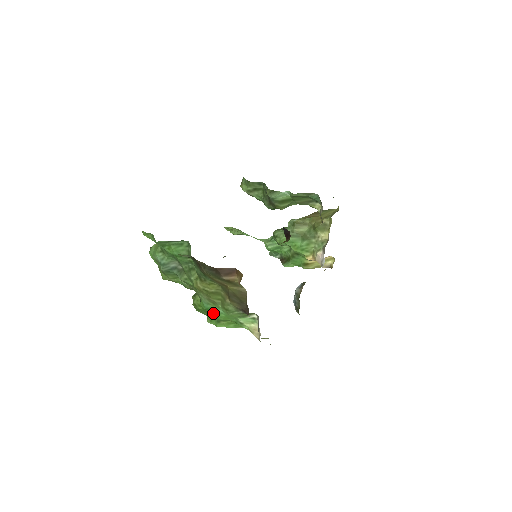
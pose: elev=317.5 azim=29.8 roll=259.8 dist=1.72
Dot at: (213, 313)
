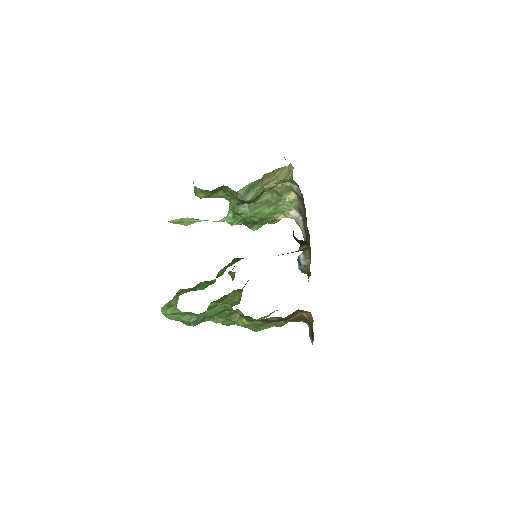
Dot at: (261, 329)
